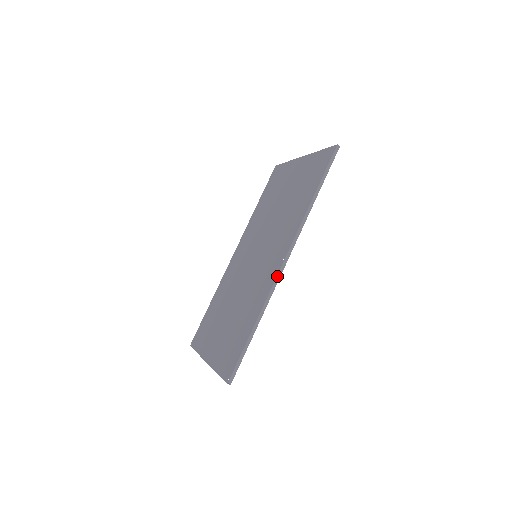
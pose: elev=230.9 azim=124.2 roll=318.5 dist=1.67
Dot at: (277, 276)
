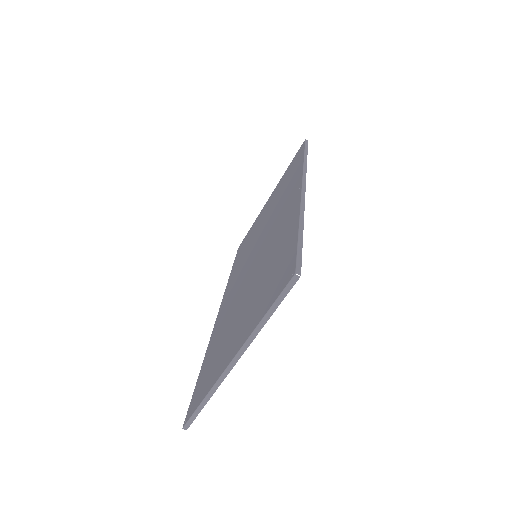
Dot at: (301, 193)
